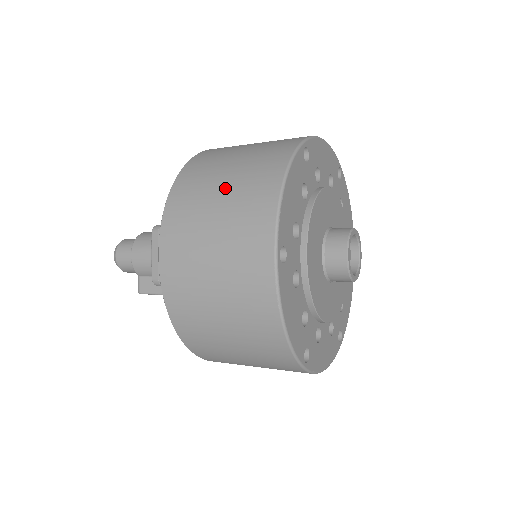
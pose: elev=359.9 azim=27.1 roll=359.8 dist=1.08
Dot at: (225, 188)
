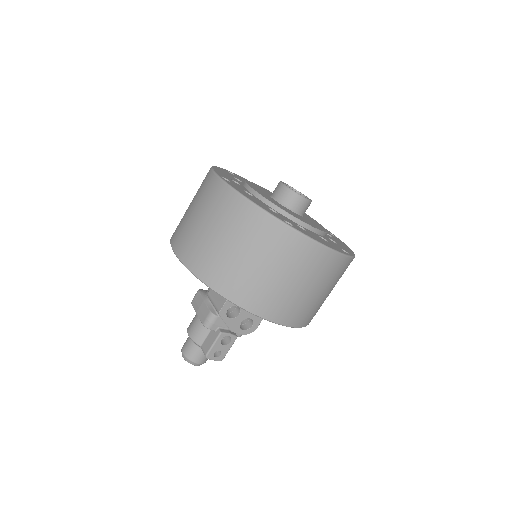
Dot at: occluded
